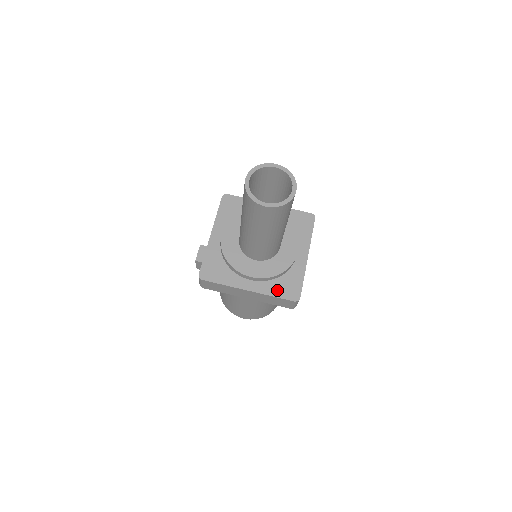
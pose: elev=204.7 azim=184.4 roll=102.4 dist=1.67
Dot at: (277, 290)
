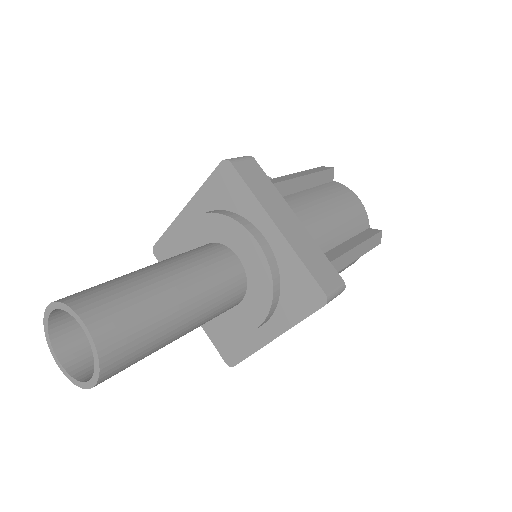
Dot at: (216, 336)
